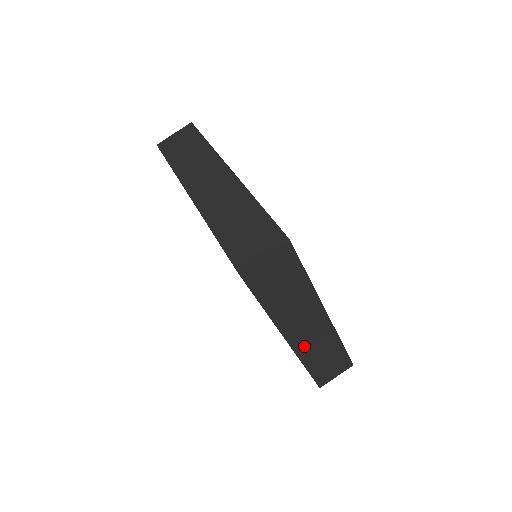
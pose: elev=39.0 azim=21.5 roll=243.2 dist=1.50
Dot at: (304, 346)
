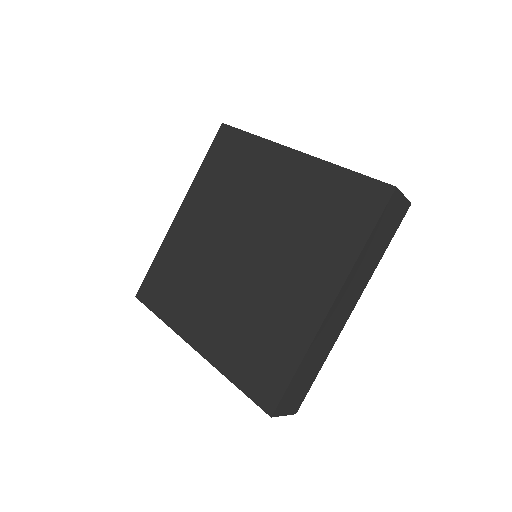
Dot at: (325, 328)
